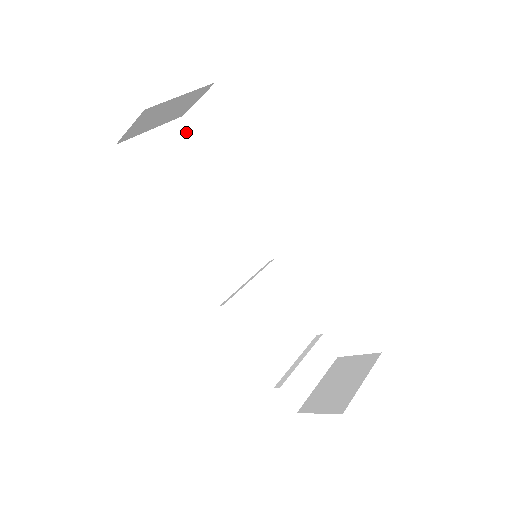
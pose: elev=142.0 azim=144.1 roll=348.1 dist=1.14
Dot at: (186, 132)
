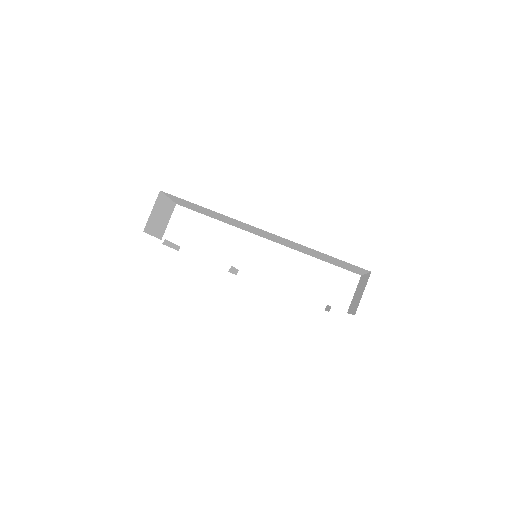
Dot at: occluded
